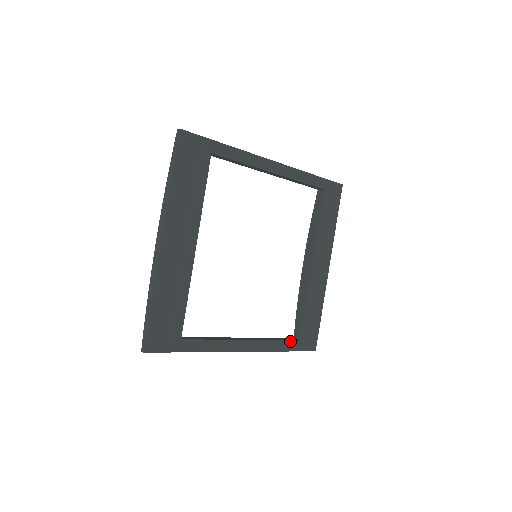
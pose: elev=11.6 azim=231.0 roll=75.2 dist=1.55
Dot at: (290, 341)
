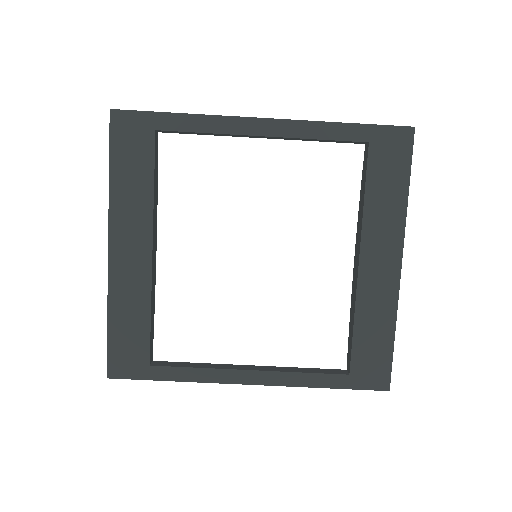
Dot at: (331, 374)
